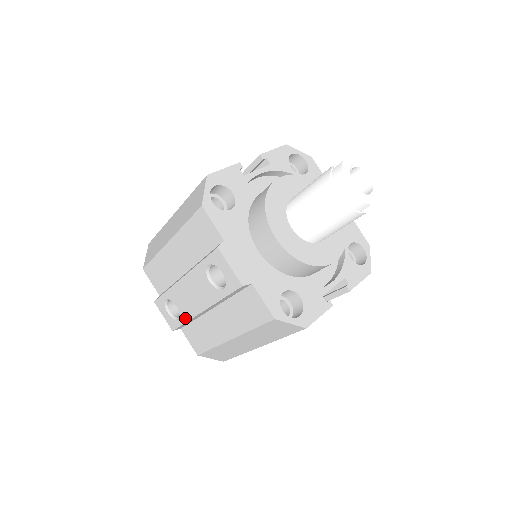
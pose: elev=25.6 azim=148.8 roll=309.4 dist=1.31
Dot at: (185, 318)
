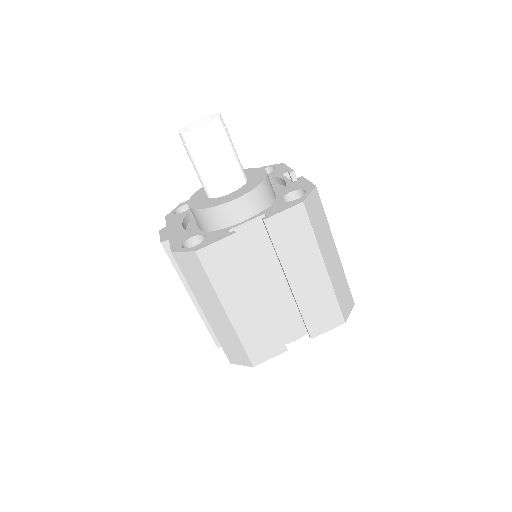
Dot at: (203, 321)
